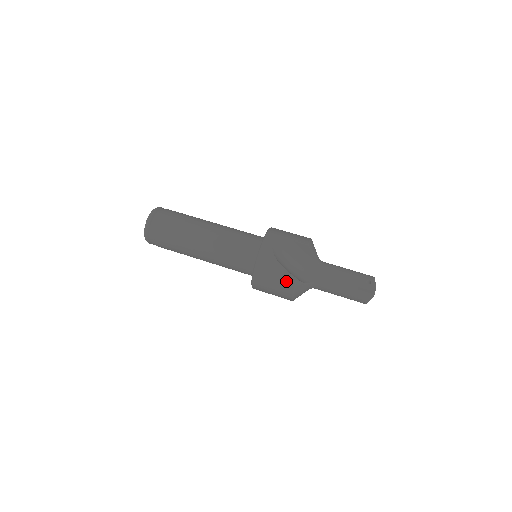
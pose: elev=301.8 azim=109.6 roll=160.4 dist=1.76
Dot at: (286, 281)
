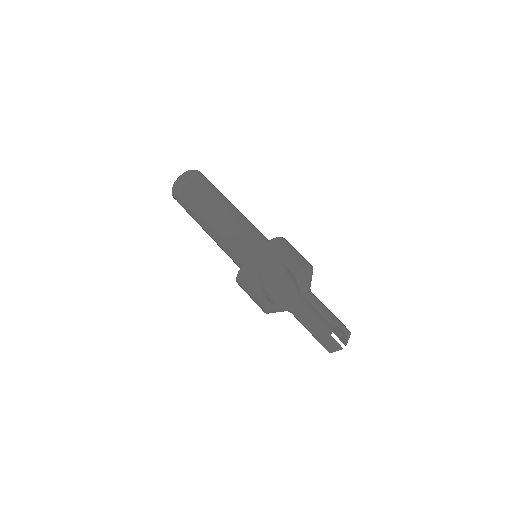
Dot at: (260, 298)
